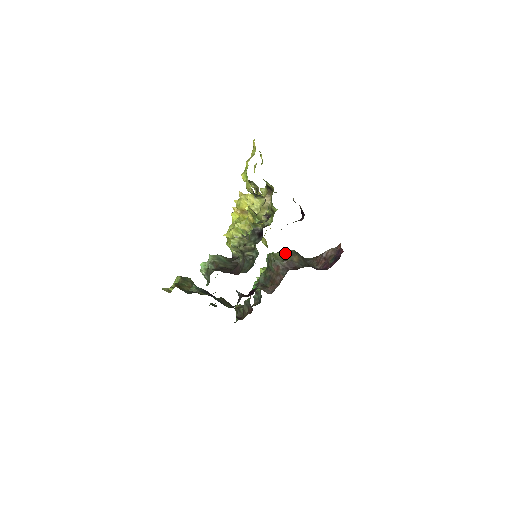
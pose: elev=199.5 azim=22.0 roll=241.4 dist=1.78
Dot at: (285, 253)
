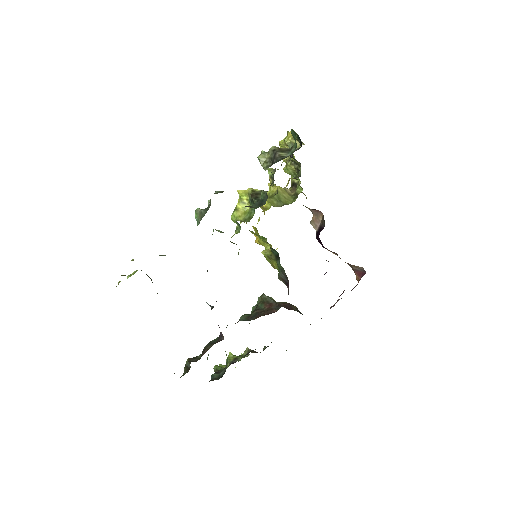
Dot at: (280, 302)
